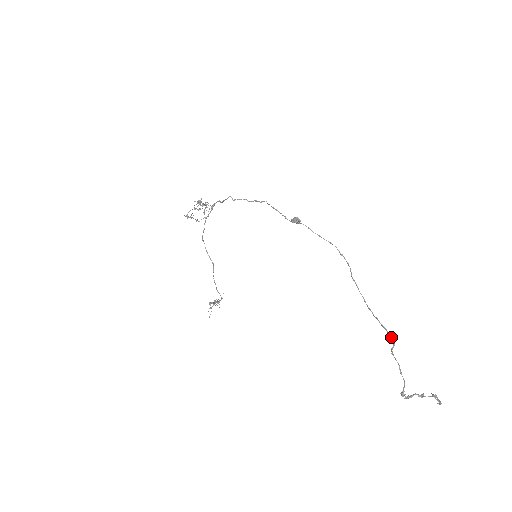
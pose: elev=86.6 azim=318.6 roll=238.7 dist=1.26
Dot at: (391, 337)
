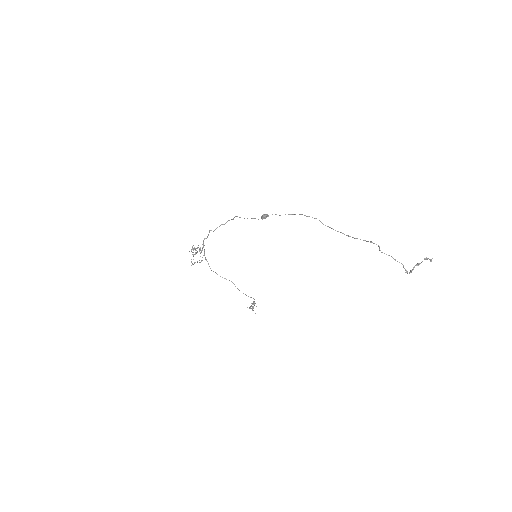
Dot at: (374, 243)
